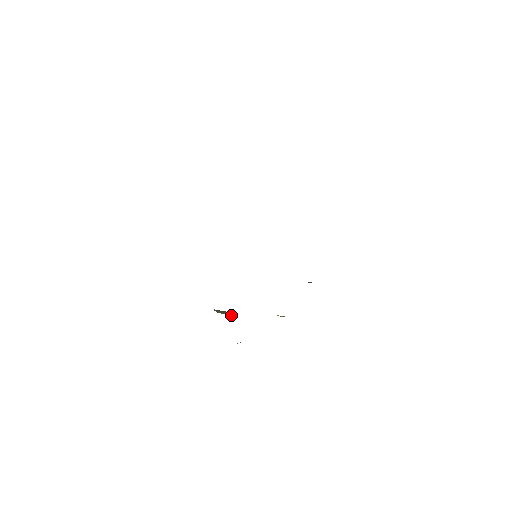
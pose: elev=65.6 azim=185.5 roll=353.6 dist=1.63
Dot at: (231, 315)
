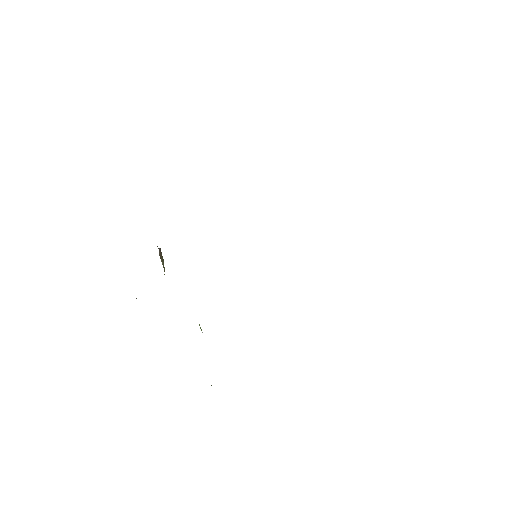
Dot at: occluded
